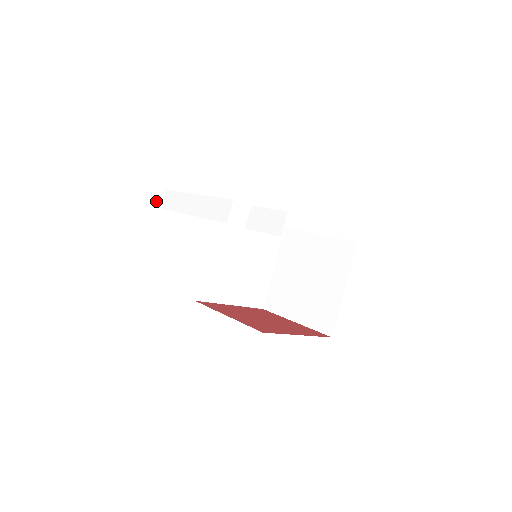
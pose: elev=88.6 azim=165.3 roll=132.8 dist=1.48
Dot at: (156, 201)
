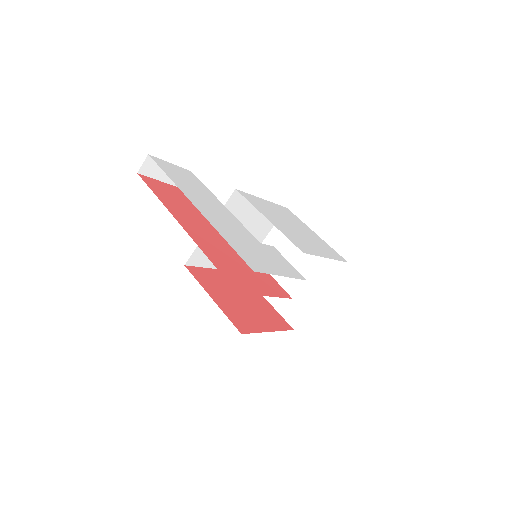
Dot at: occluded
